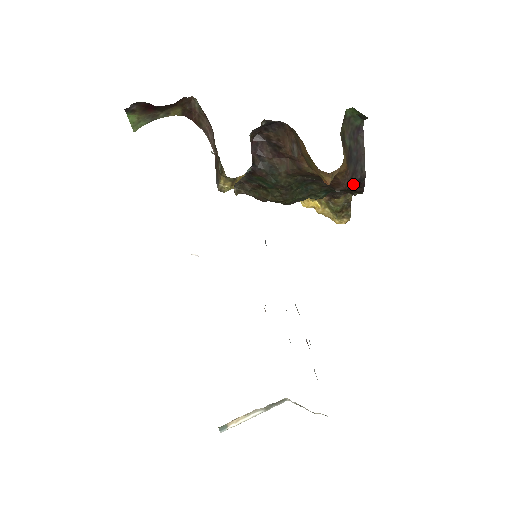
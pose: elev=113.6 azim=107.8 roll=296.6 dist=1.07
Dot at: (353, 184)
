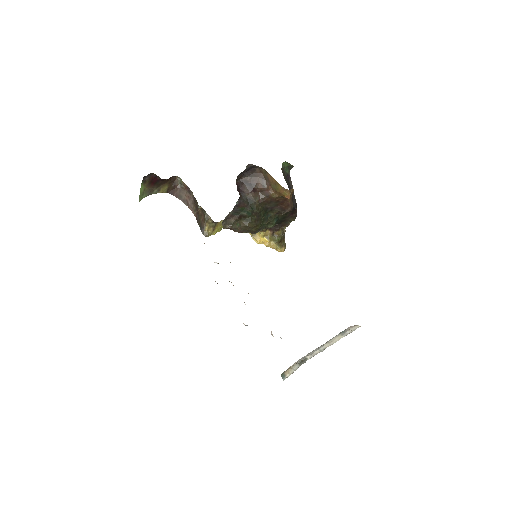
Dot at: (292, 209)
